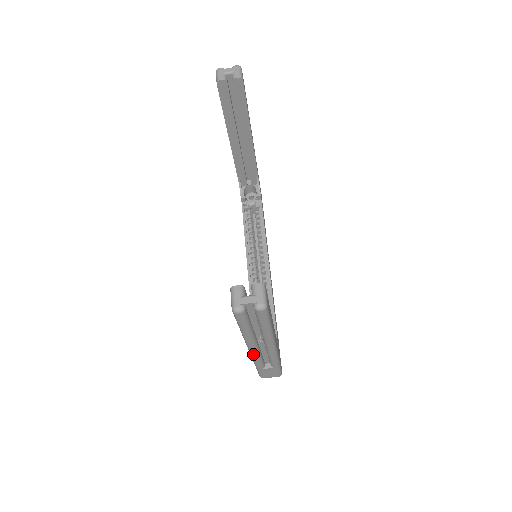
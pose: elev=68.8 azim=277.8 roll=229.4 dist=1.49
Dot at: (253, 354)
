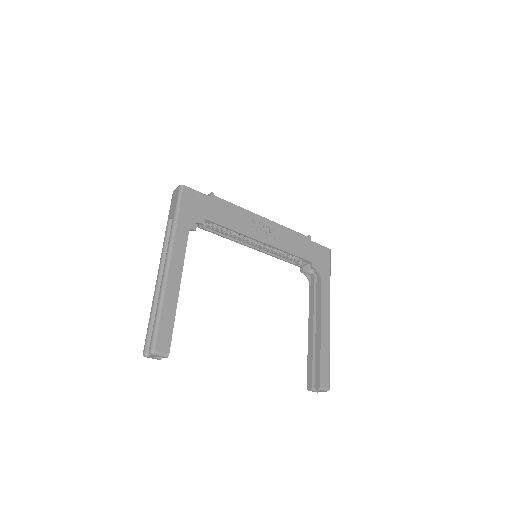
Dot at: occluded
